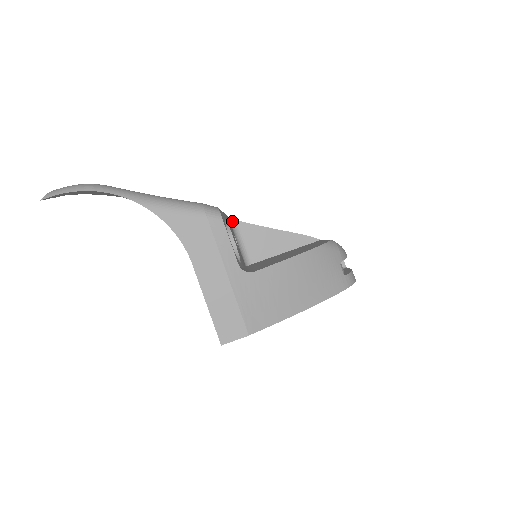
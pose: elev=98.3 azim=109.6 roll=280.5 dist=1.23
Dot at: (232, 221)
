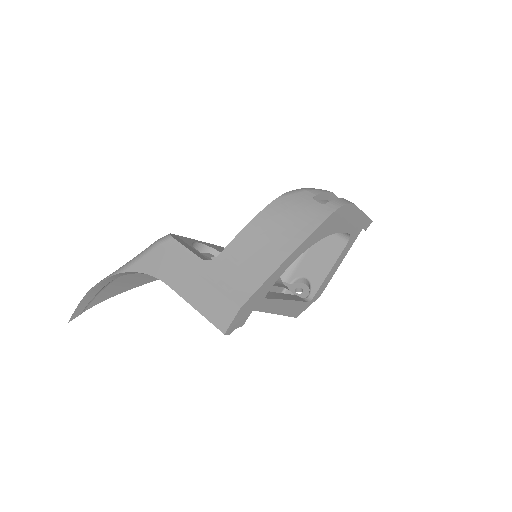
Dot at: occluded
